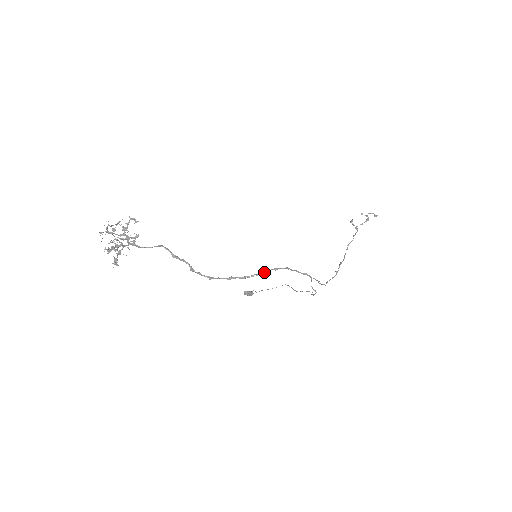
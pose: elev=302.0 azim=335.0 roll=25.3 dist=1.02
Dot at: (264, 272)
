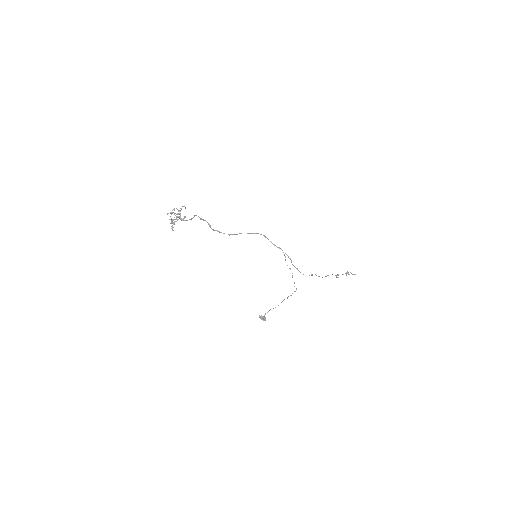
Dot at: (250, 233)
